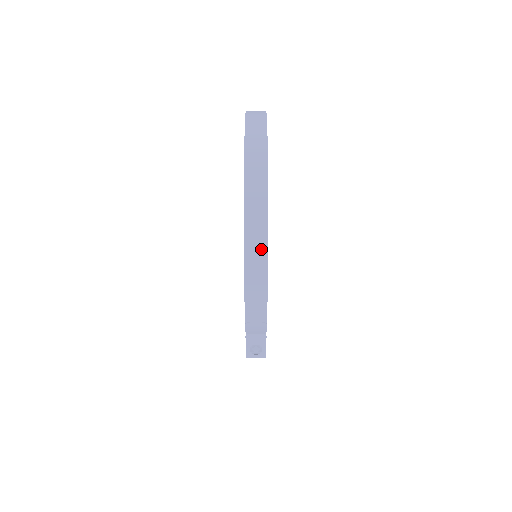
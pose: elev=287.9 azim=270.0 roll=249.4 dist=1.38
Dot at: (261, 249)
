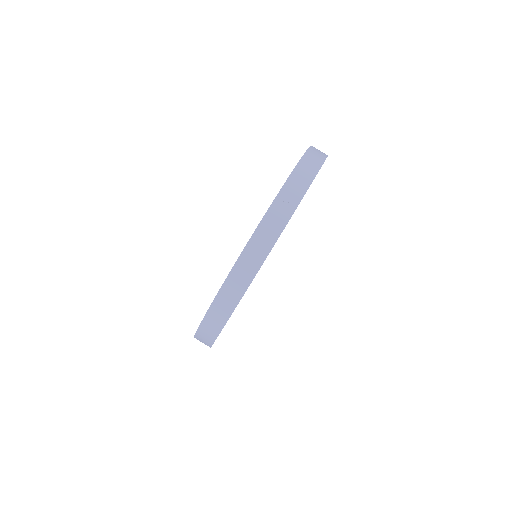
Dot at: occluded
